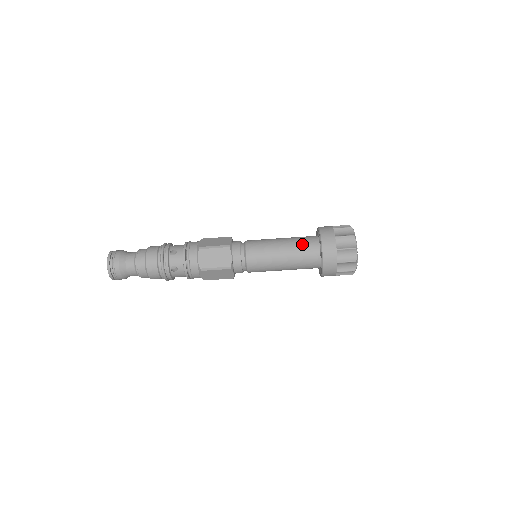
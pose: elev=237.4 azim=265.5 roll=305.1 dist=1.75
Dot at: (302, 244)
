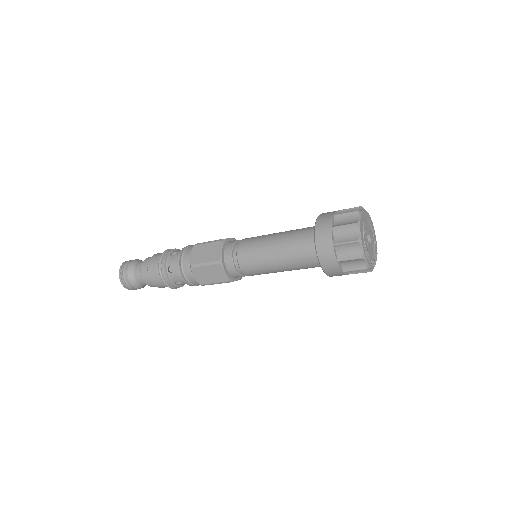
Dot at: (305, 267)
